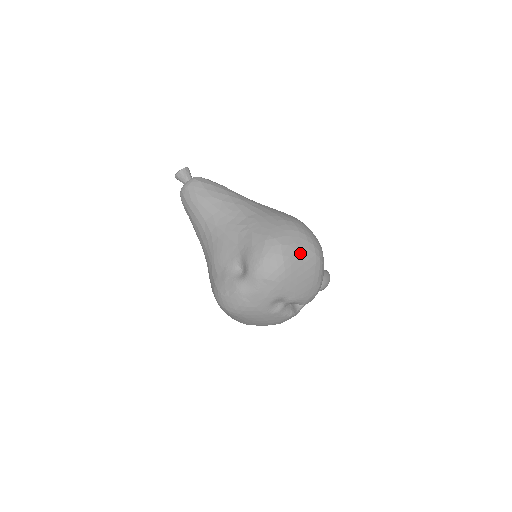
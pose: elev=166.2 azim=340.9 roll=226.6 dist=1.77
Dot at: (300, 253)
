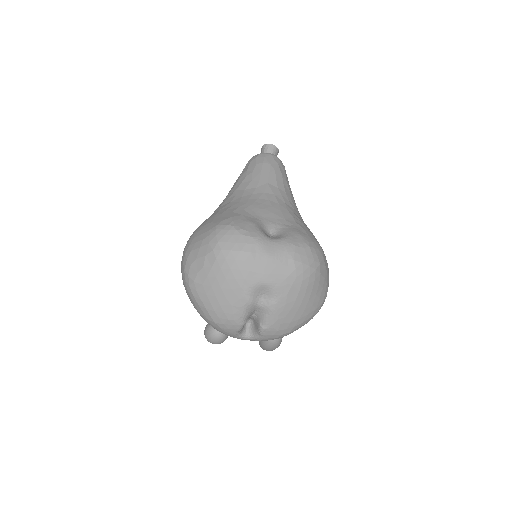
Dot at: (323, 284)
